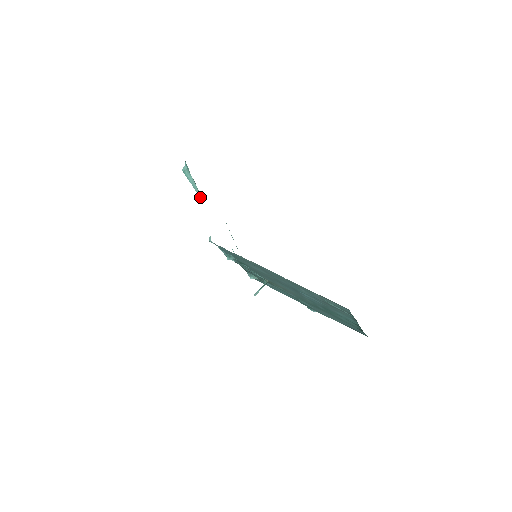
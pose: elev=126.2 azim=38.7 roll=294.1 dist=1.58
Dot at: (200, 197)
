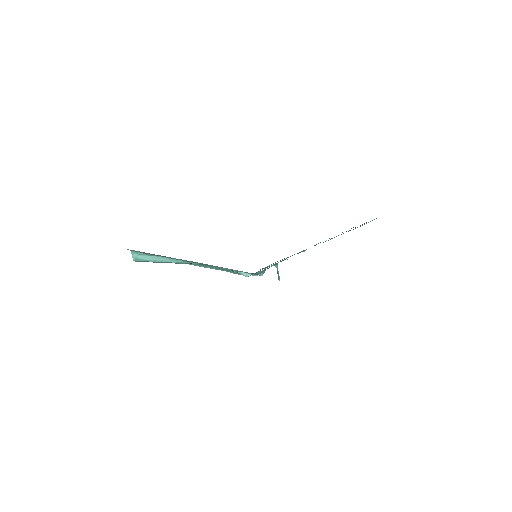
Dot at: (178, 262)
